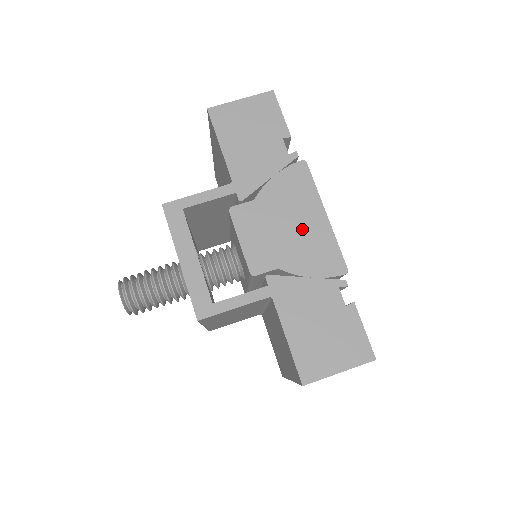
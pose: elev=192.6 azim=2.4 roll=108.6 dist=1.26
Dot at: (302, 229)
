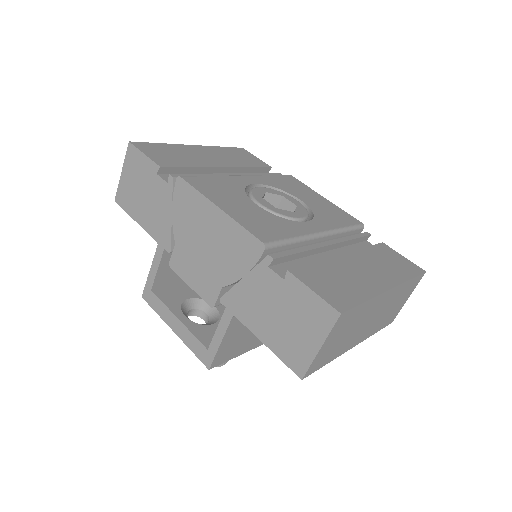
Dot at: (213, 238)
